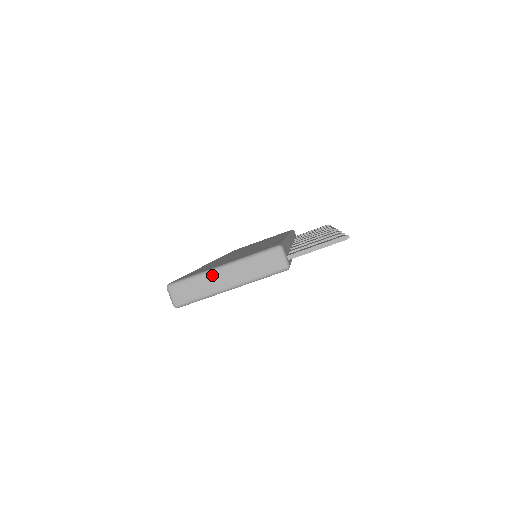
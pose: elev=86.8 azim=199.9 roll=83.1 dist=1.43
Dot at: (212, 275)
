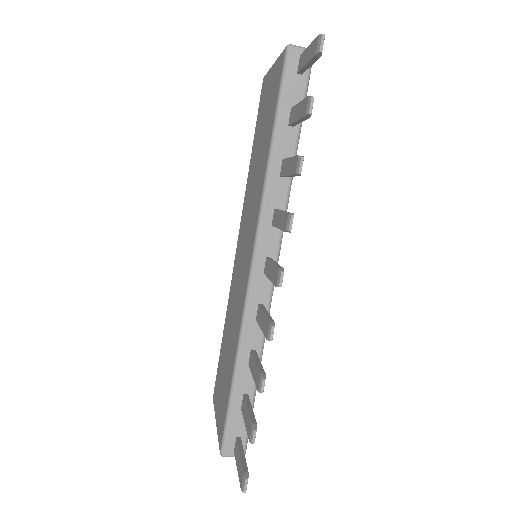
Dot at: occluded
